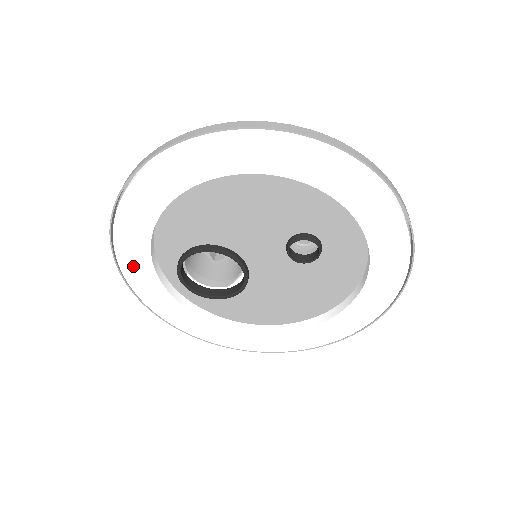
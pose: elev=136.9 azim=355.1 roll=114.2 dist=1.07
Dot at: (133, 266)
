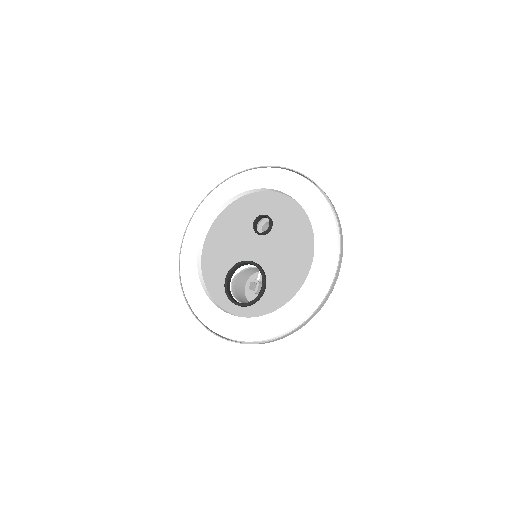
Dot at: (209, 317)
